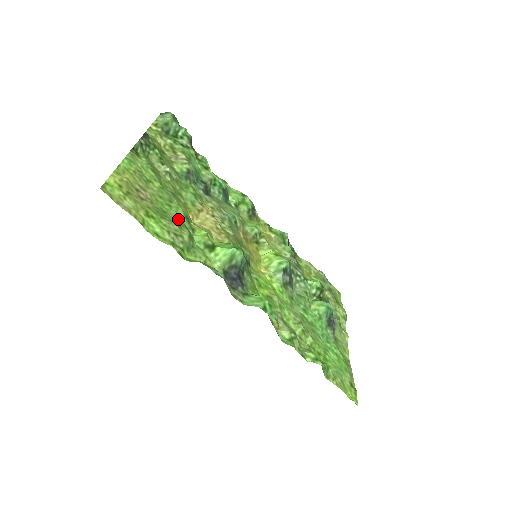
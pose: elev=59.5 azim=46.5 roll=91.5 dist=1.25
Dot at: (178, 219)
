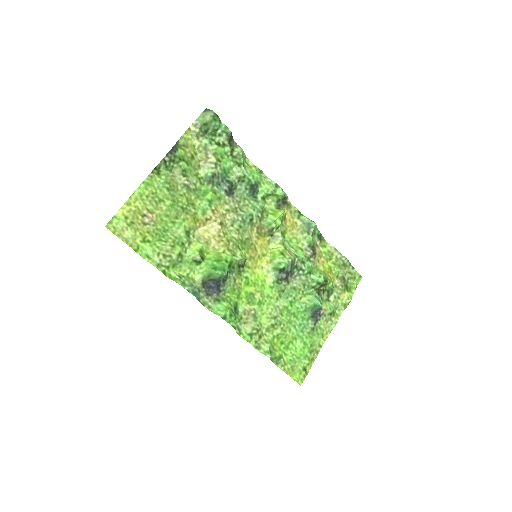
Dot at: (177, 235)
